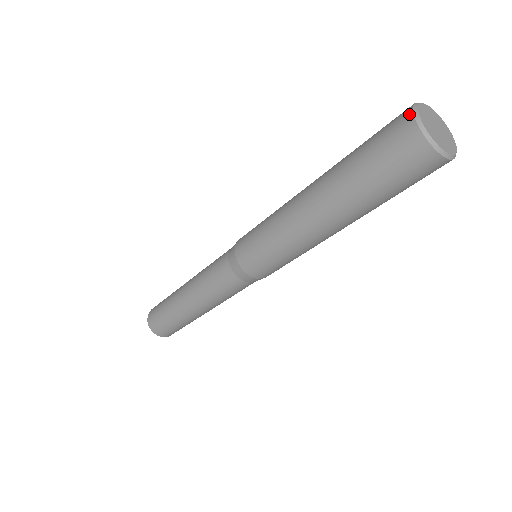
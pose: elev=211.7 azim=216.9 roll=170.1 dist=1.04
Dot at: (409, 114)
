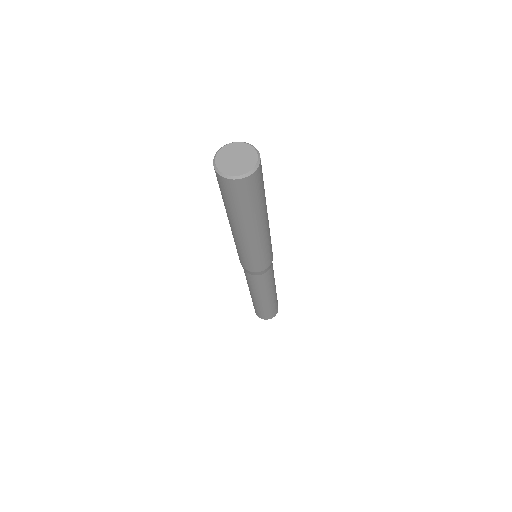
Dot at: (217, 154)
